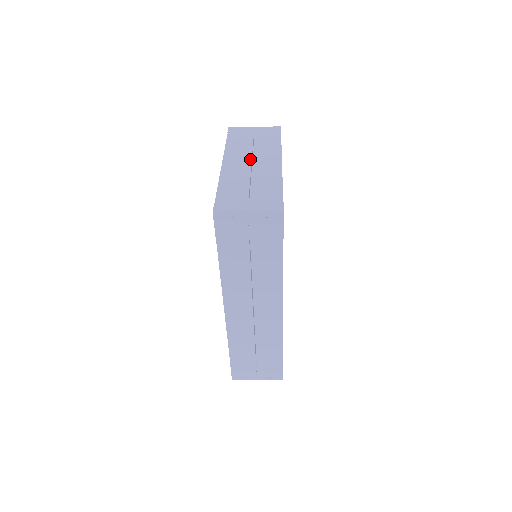
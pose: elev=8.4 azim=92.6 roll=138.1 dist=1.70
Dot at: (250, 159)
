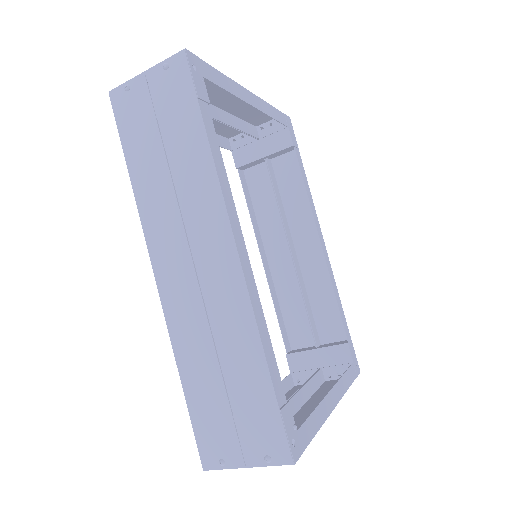
Dot at: occluded
